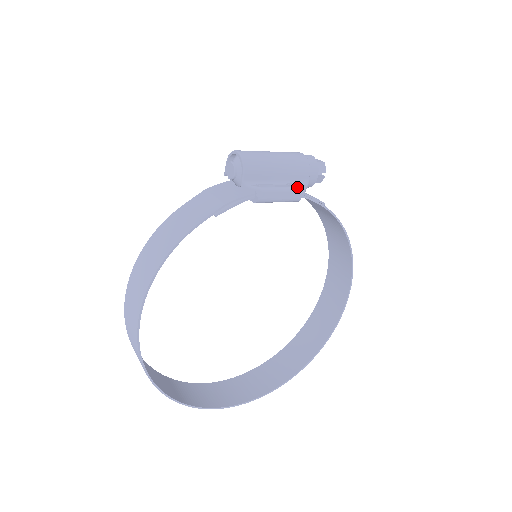
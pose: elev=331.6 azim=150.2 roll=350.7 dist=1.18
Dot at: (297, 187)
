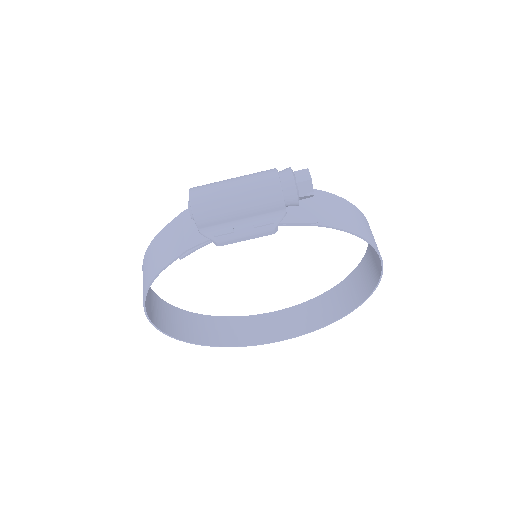
Dot at: (263, 228)
